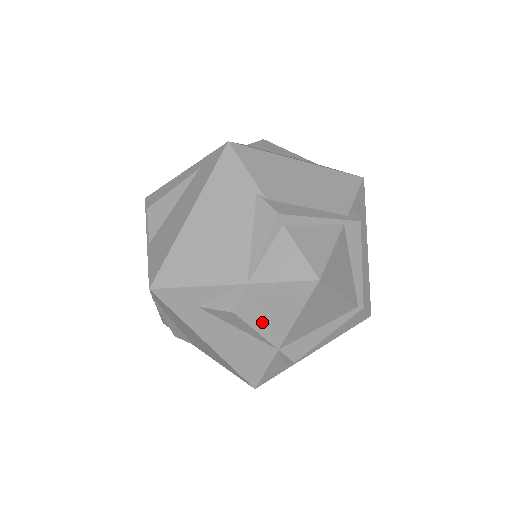
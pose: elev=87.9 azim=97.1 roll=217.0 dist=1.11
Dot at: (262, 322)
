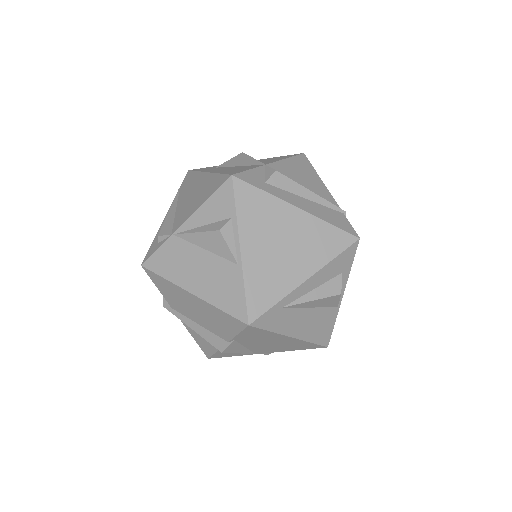
Dot at: occluded
